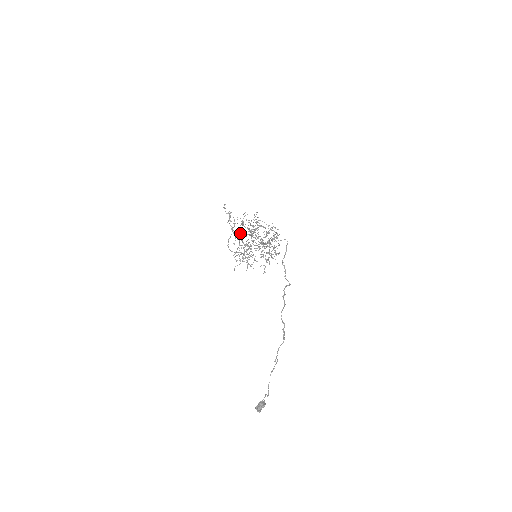
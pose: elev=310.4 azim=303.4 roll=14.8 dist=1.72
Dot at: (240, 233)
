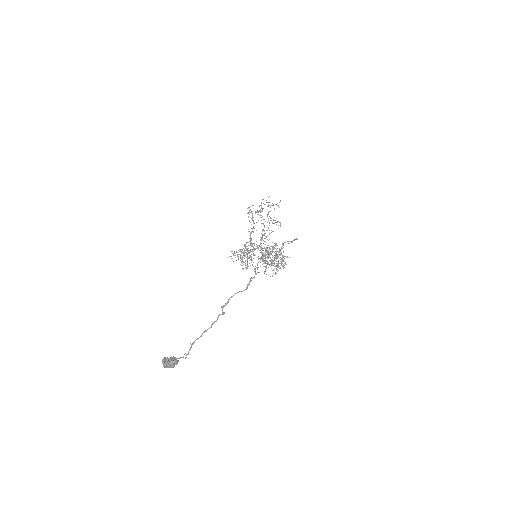
Dot at: occluded
